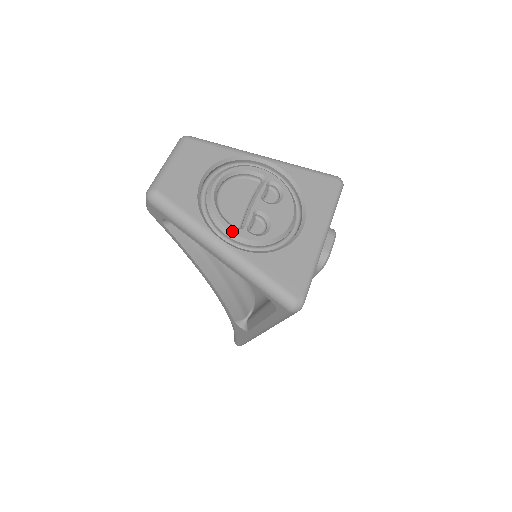
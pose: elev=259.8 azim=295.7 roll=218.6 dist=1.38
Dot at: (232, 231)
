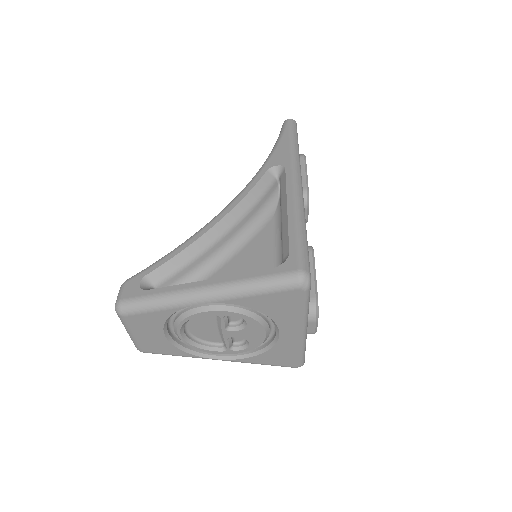
Dot at: occluded
